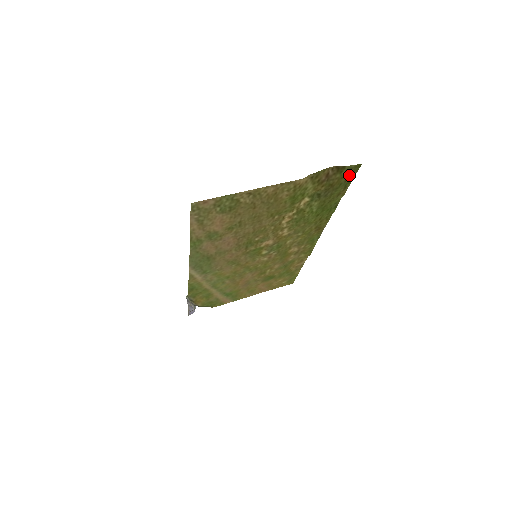
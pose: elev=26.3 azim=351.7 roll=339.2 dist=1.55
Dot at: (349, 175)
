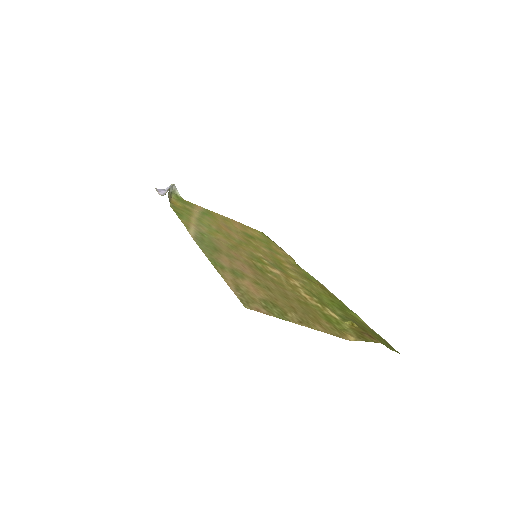
Dot at: (385, 341)
